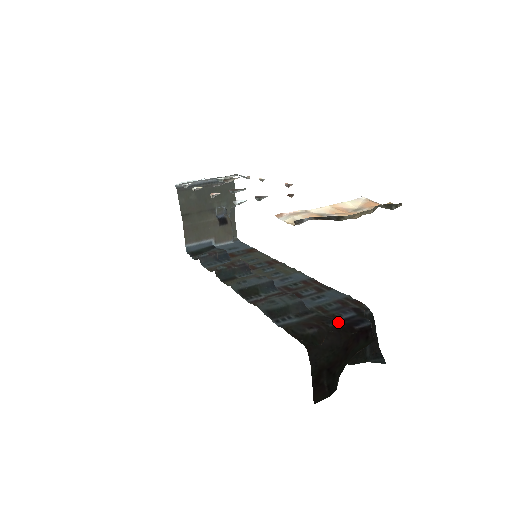
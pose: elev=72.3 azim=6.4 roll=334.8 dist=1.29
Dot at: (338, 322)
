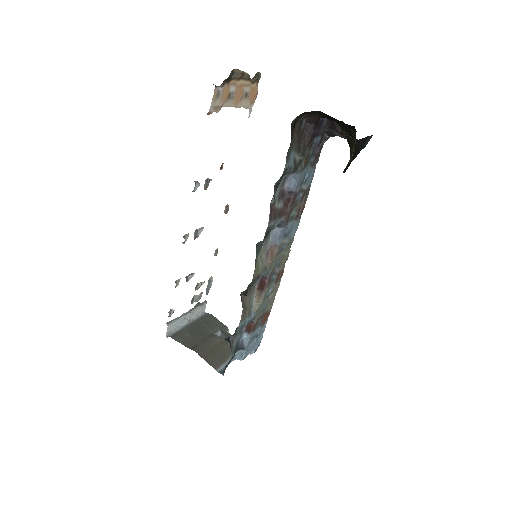
Dot at: (313, 135)
